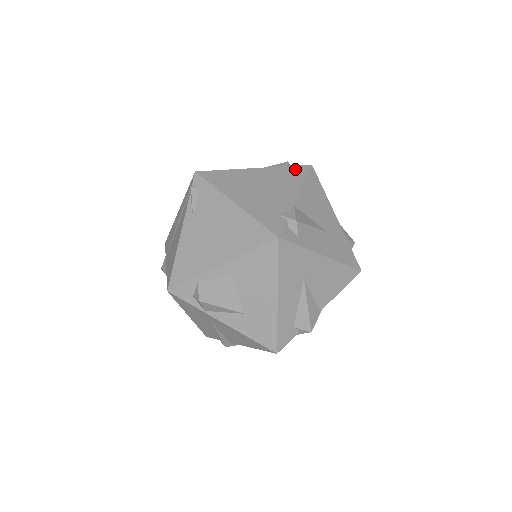
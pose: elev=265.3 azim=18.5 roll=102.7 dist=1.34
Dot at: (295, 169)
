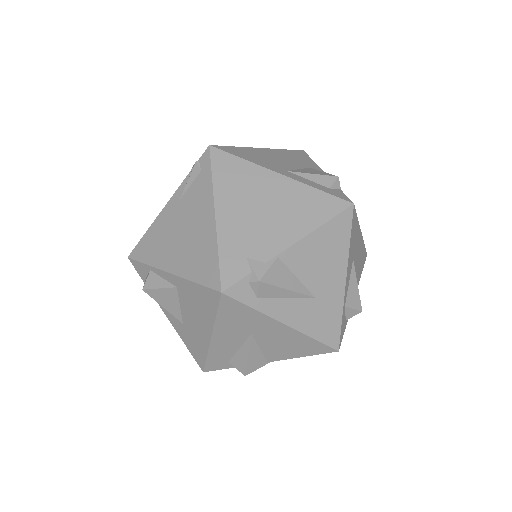
Dot at: (326, 200)
